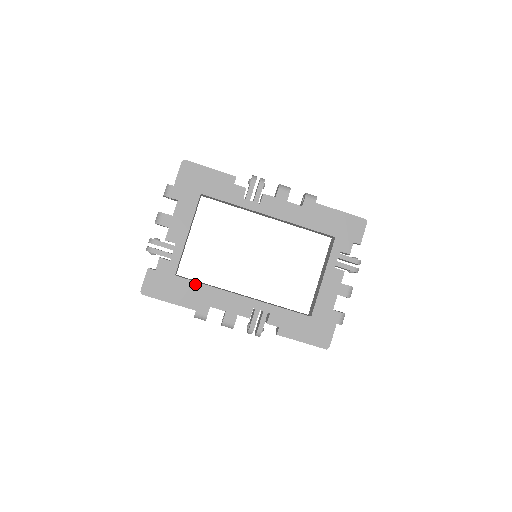
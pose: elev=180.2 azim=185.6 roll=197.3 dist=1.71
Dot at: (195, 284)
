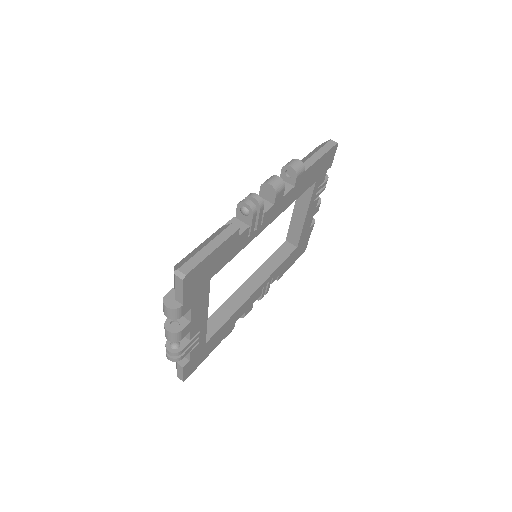
Dot at: (222, 328)
